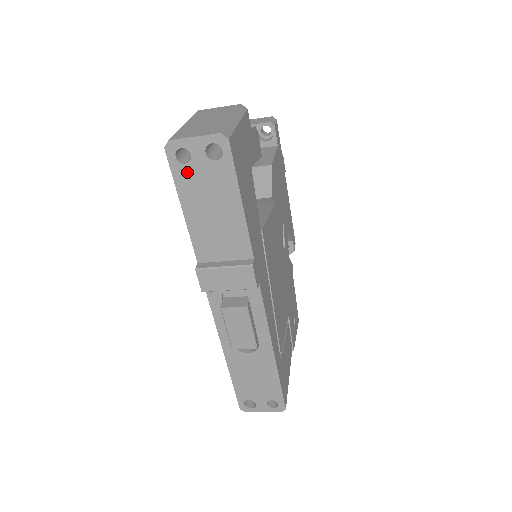
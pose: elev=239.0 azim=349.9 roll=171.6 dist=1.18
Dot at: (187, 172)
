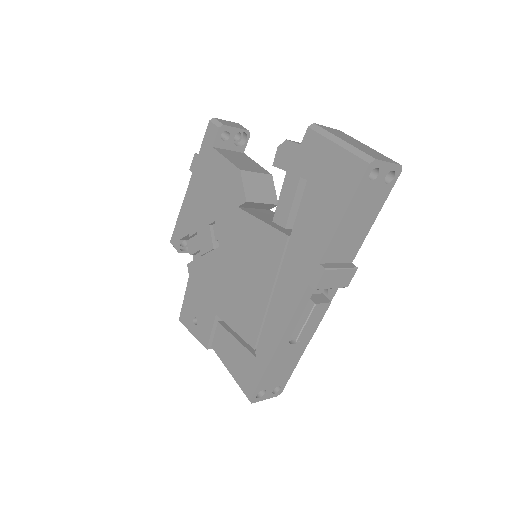
Dot at: (367, 187)
